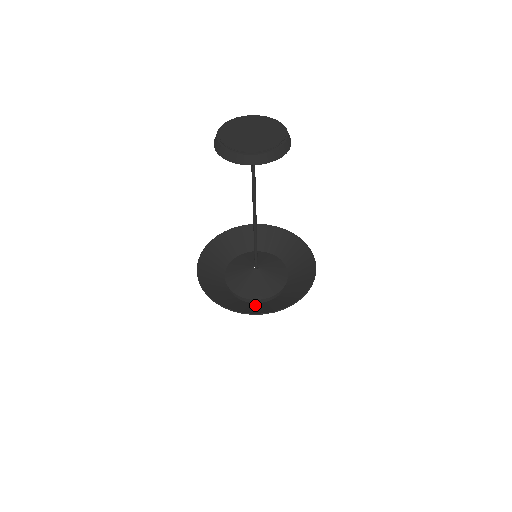
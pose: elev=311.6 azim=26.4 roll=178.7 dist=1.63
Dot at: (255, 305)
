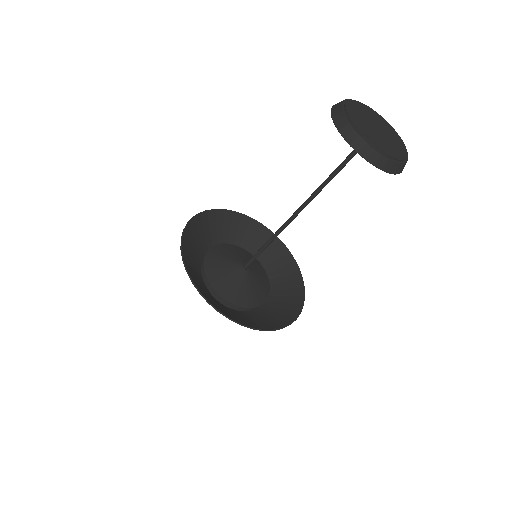
Dot at: (209, 293)
